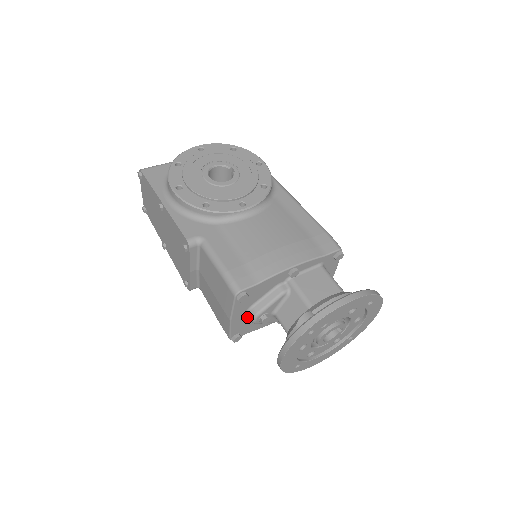
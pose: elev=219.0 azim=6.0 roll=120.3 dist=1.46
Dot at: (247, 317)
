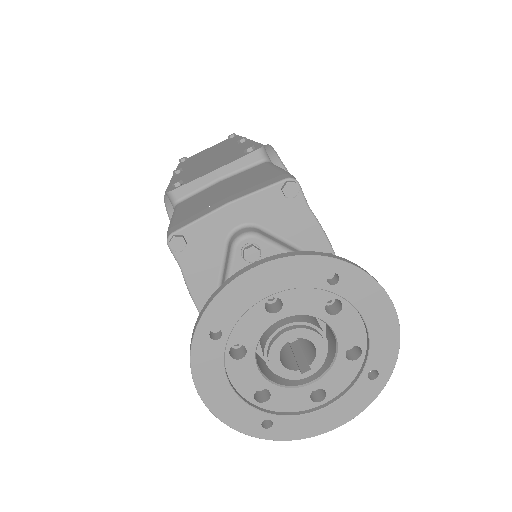
Dot at: (230, 235)
